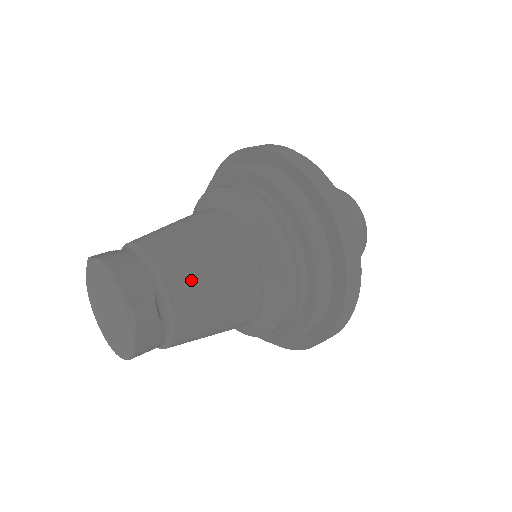
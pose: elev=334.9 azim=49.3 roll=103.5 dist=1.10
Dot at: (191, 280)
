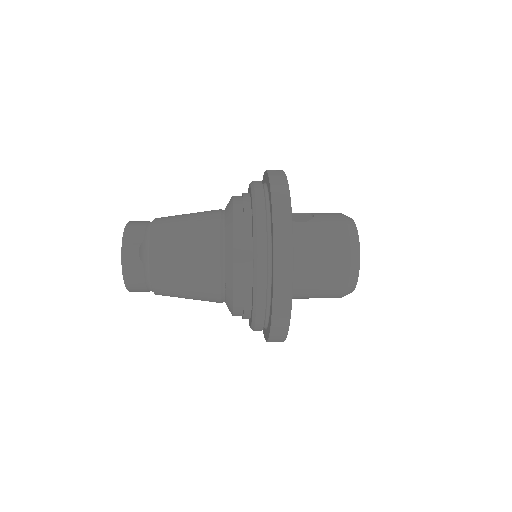
Dot at: (168, 240)
